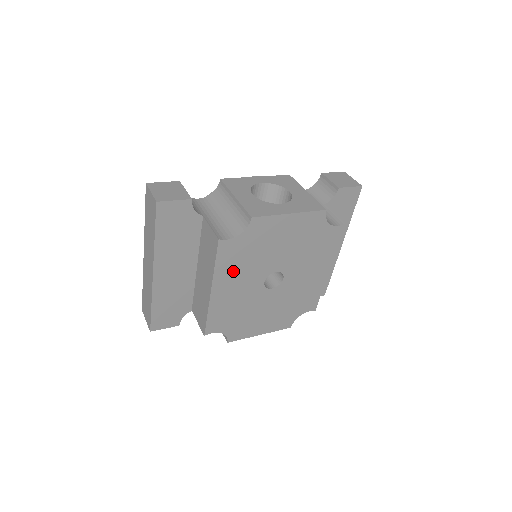
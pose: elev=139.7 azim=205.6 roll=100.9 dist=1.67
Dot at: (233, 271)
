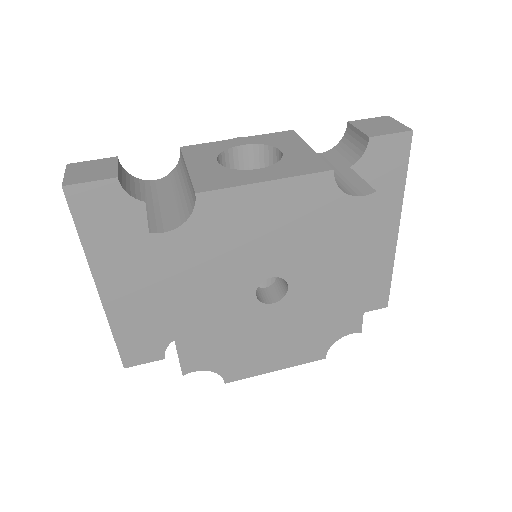
Dot at: (194, 281)
